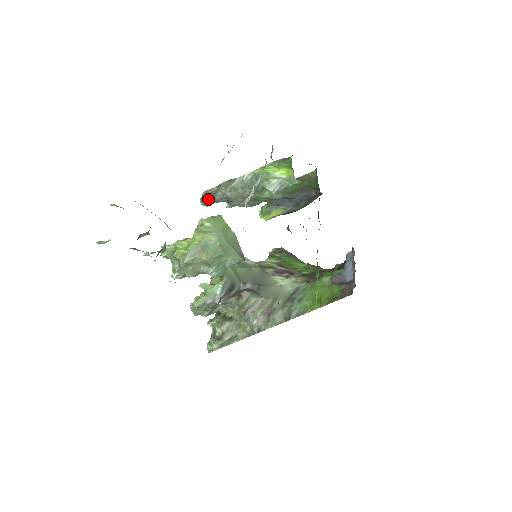
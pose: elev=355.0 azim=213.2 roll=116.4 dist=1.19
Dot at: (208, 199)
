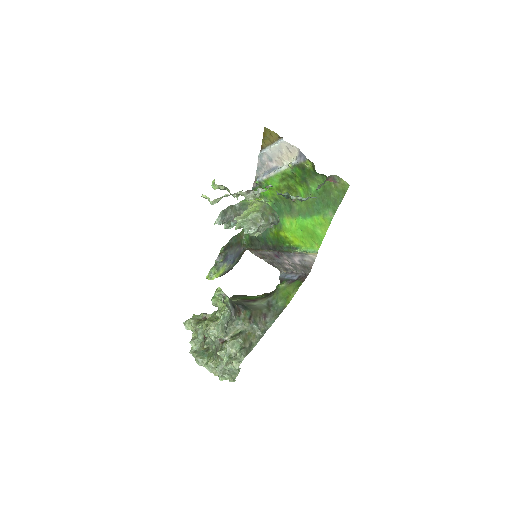
Dot at: (223, 217)
